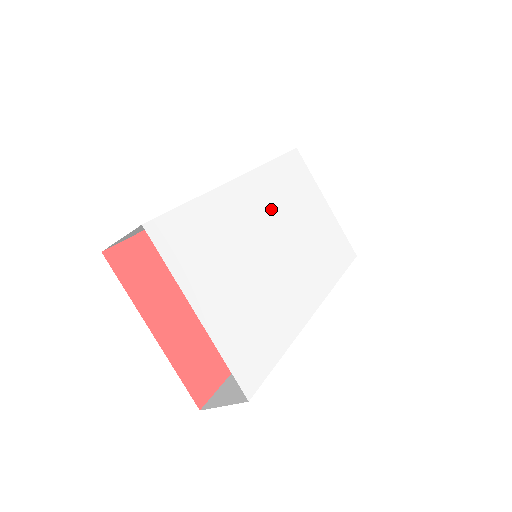
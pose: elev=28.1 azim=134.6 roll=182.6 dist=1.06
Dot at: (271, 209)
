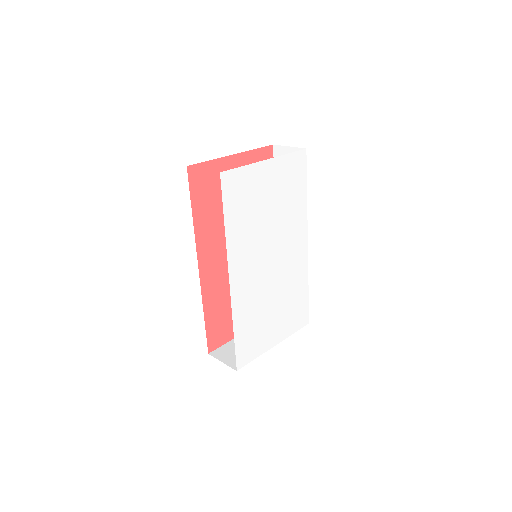
Dot at: (253, 254)
